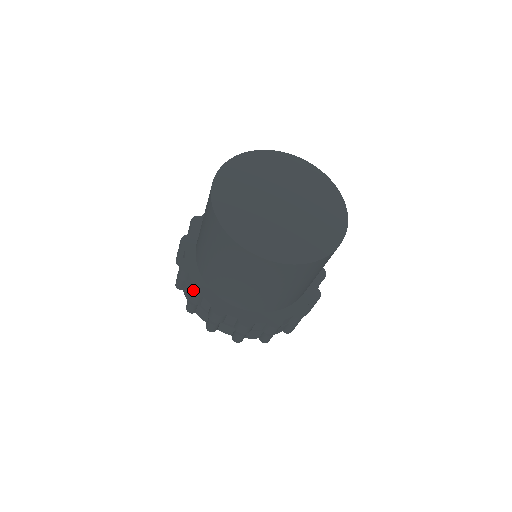
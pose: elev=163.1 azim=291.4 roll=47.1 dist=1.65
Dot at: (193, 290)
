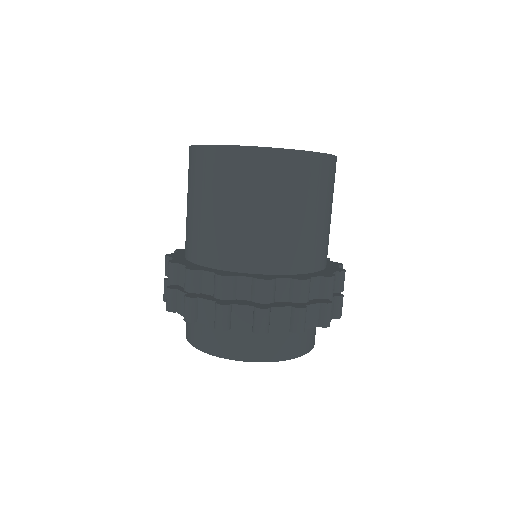
Dot at: (171, 261)
